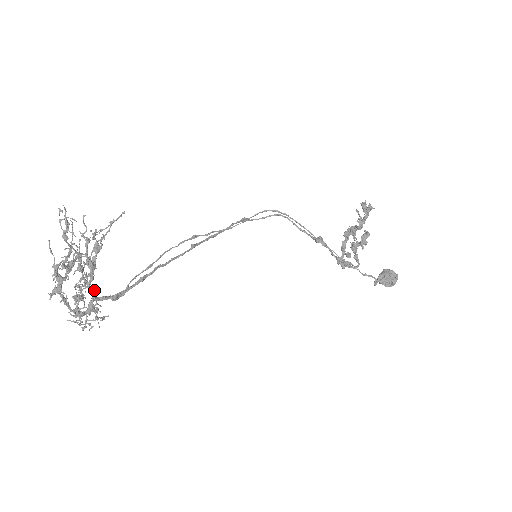
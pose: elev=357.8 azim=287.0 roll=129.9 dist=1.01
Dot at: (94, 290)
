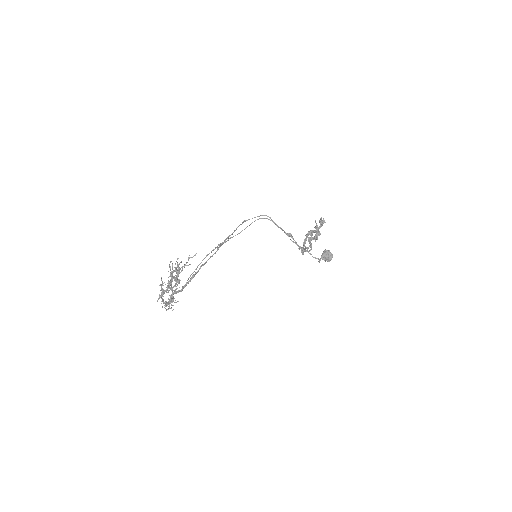
Dot at: (174, 290)
